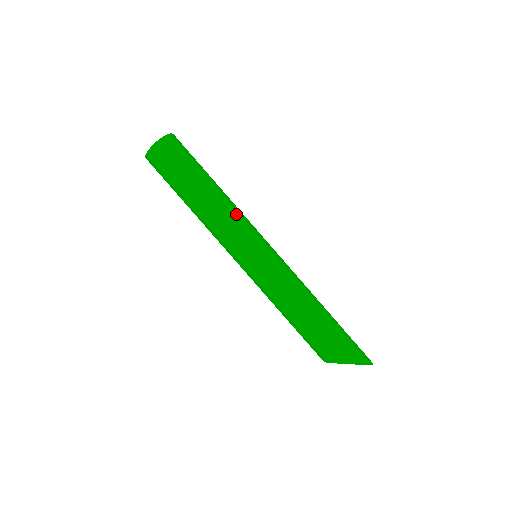
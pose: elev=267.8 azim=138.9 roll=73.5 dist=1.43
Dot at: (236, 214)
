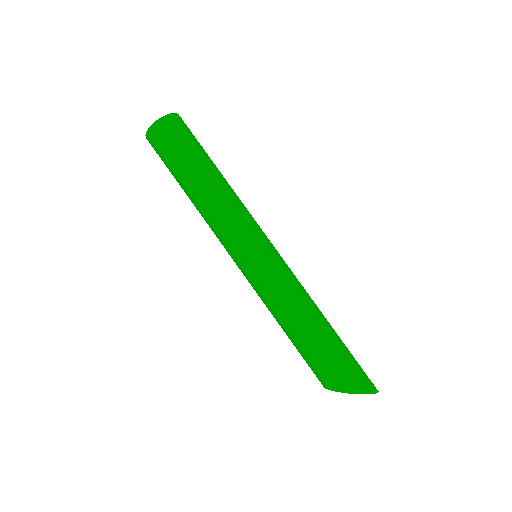
Dot at: (241, 204)
